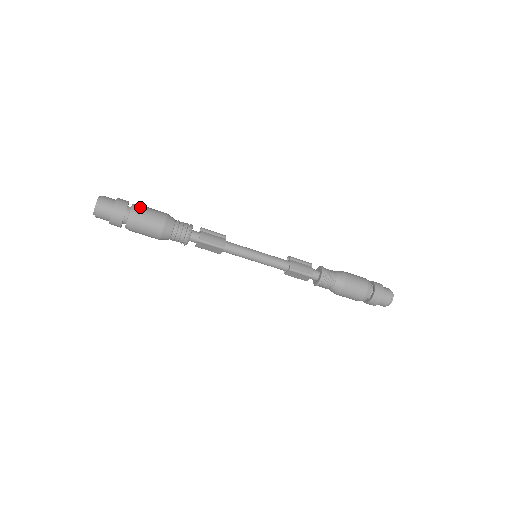
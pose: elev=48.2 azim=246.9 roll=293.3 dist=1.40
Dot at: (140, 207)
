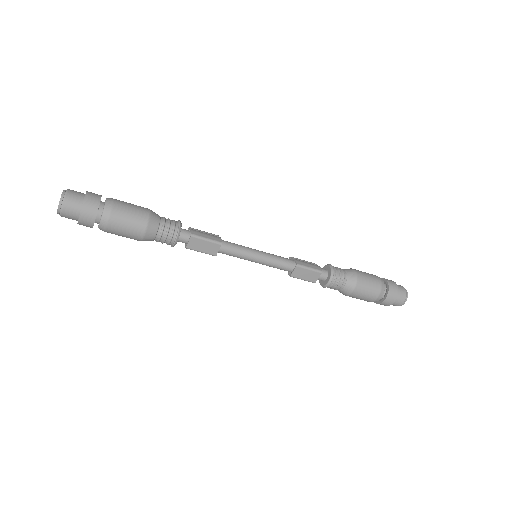
Dot at: occluded
